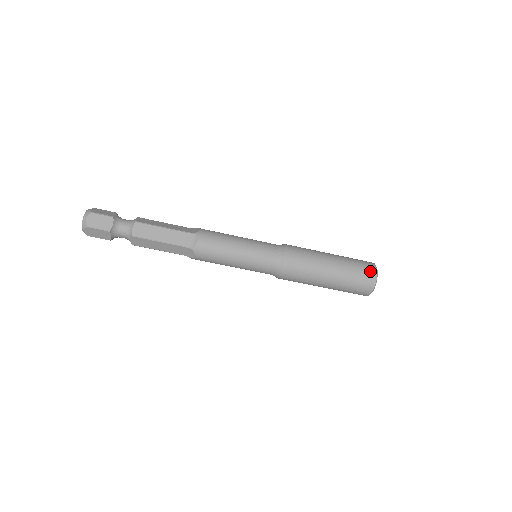
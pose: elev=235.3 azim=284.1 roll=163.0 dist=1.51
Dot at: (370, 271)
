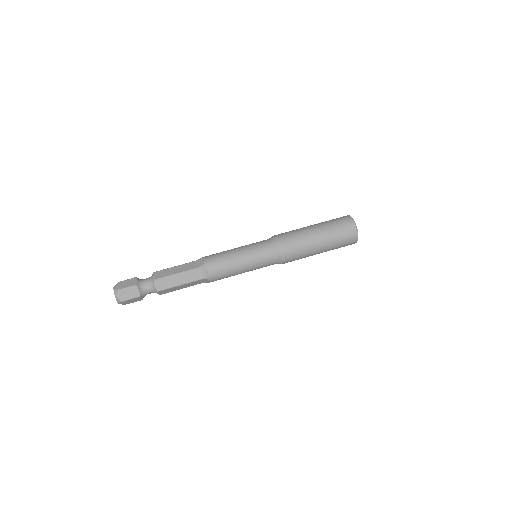
Dot at: (344, 217)
